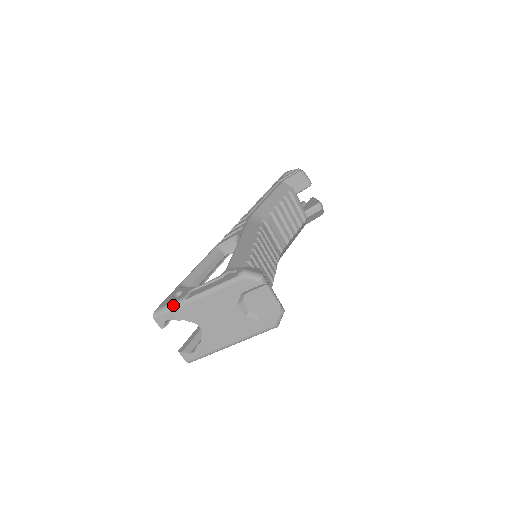
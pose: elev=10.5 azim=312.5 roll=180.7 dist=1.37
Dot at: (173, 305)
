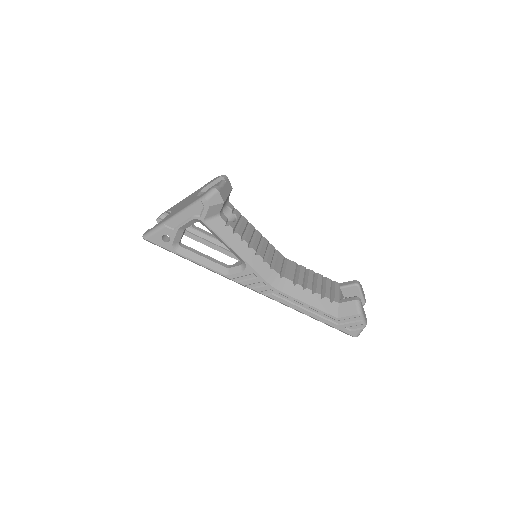
Dot at: occluded
